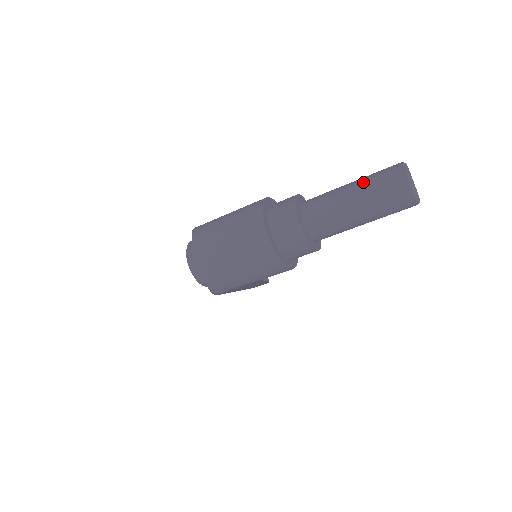
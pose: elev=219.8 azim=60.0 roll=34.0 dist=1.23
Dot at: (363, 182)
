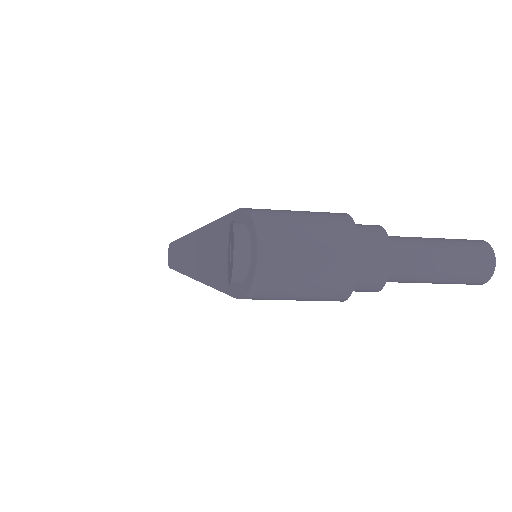
Dot at: (454, 246)
